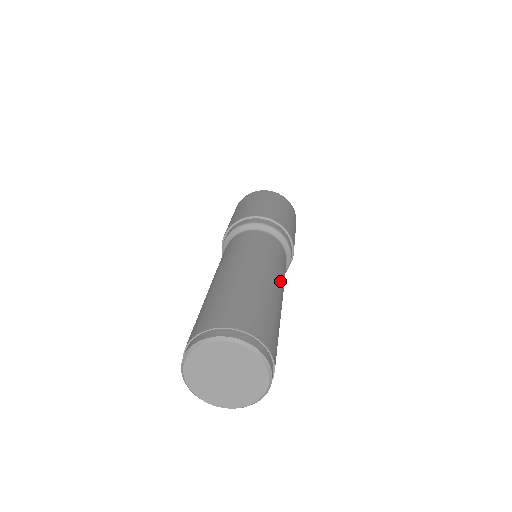
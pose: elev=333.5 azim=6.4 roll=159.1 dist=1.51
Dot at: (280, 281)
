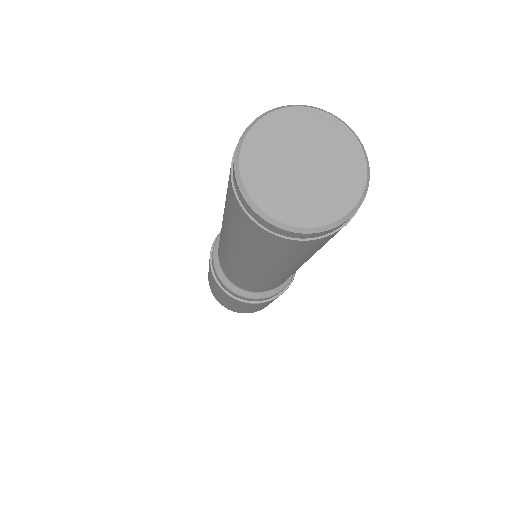
Dot at: occluded
